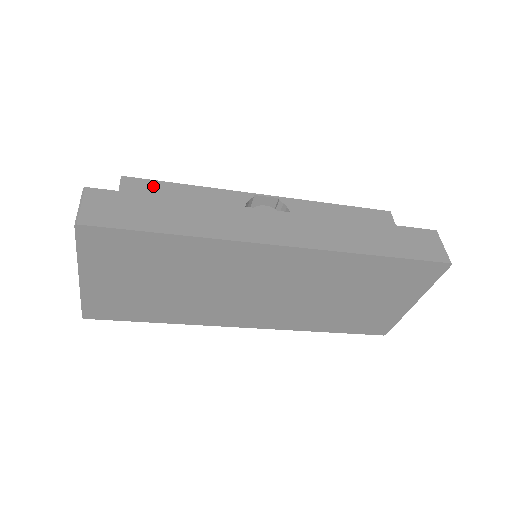
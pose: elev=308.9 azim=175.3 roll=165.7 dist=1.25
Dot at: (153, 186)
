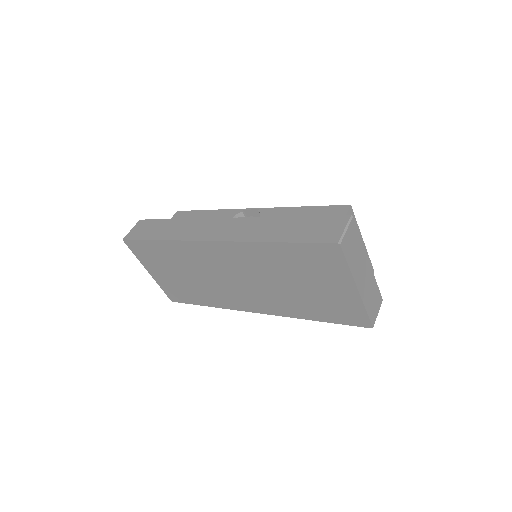
Dot at: (188, 214)
